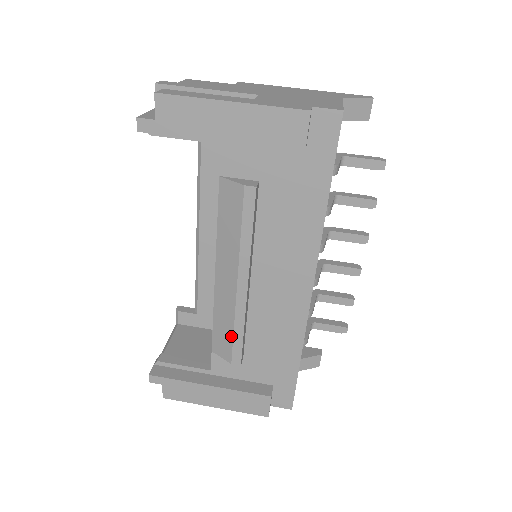
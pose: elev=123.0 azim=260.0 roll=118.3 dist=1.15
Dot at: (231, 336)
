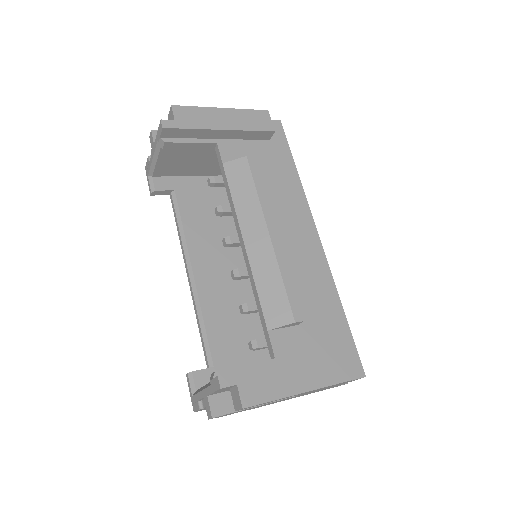
Dot at: (283, 289)
